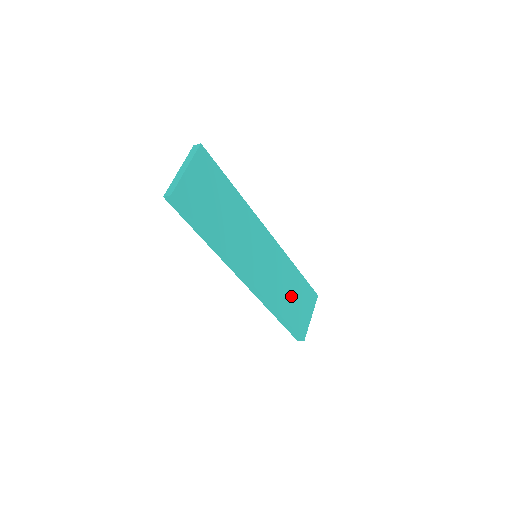
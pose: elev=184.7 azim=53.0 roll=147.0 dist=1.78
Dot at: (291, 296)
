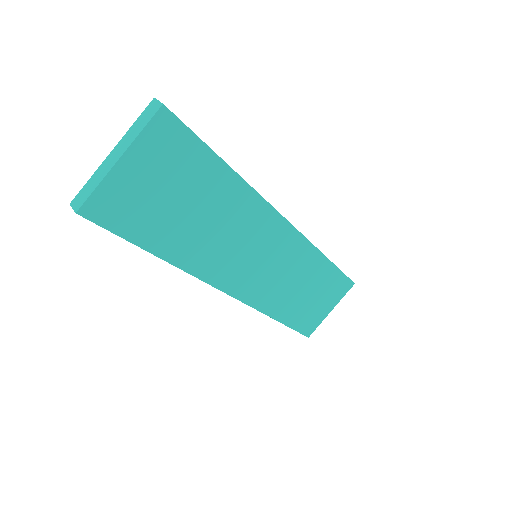
Dot at: (305, 295)
